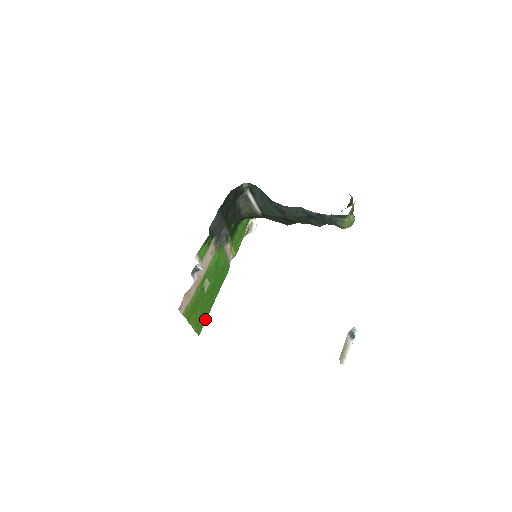
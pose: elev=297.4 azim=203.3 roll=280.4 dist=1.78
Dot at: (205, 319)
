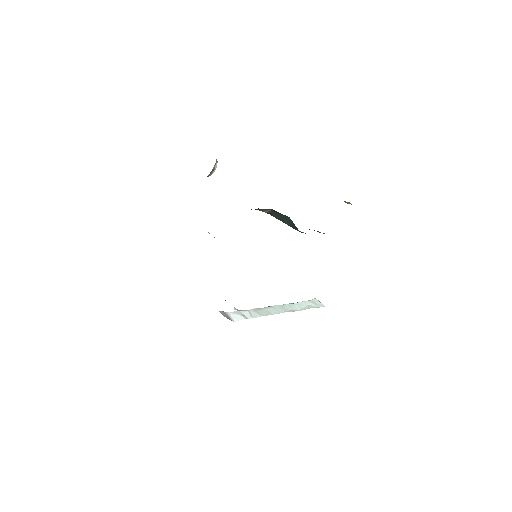
Dot at: occluded
